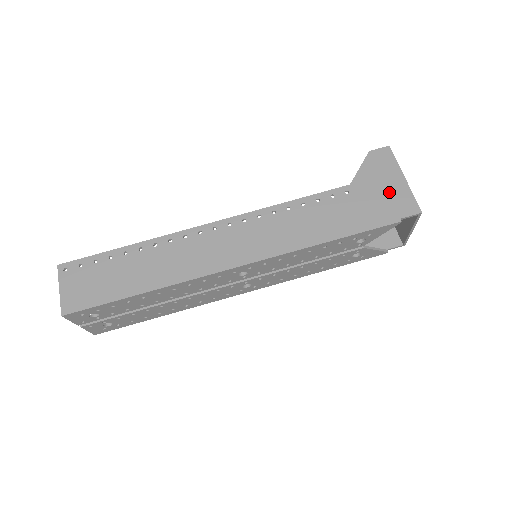
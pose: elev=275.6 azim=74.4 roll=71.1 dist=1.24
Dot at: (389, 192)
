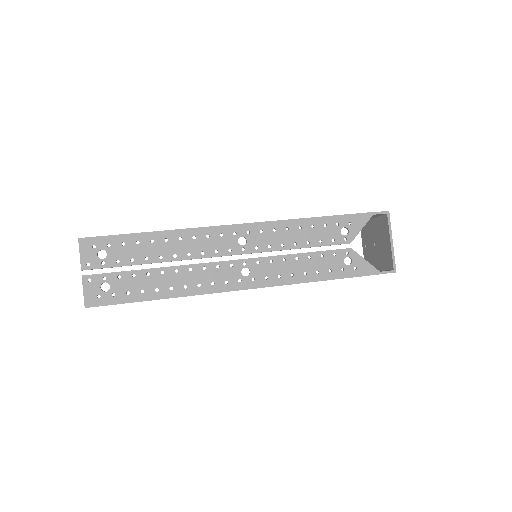
Dot at: occluded
